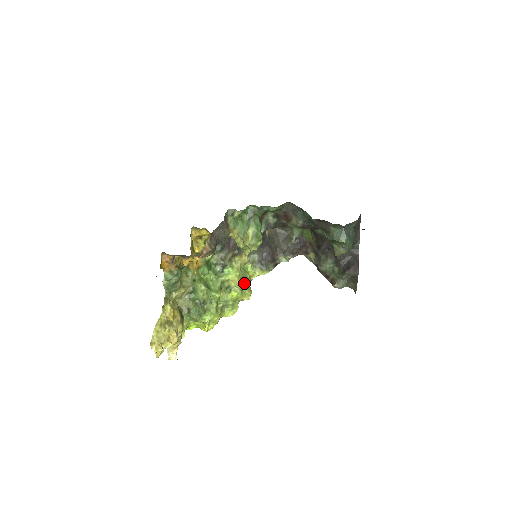
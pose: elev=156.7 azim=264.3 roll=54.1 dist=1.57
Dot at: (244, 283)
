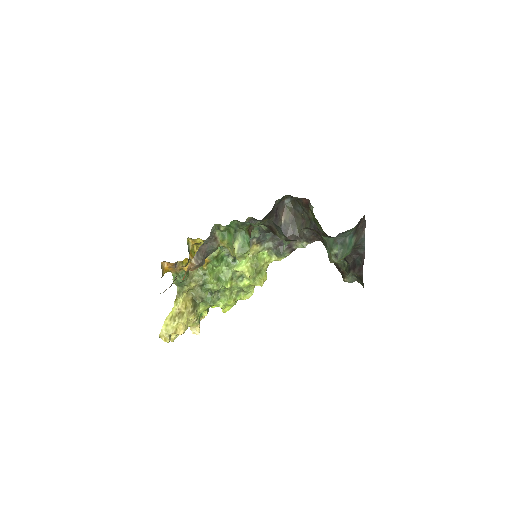
Dot at: (257, 271)
